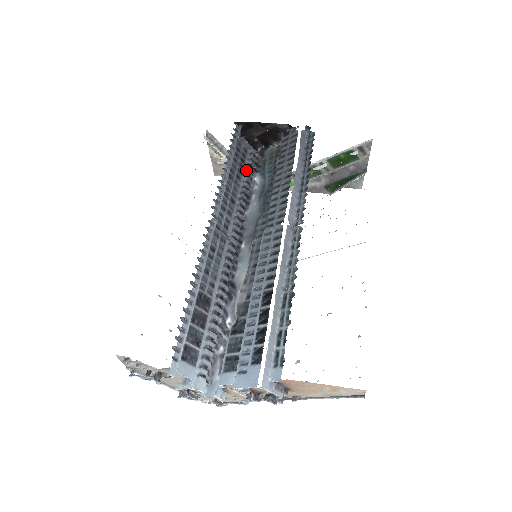
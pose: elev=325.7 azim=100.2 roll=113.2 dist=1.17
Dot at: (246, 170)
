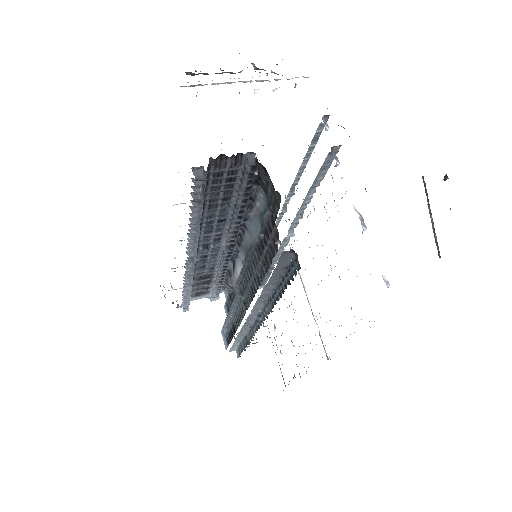
Dot at: (239, 187)
